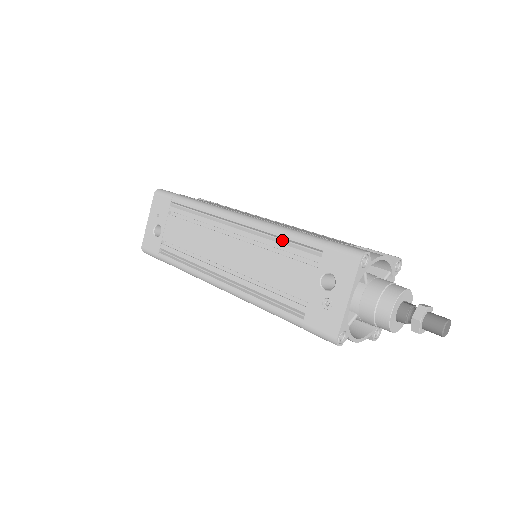
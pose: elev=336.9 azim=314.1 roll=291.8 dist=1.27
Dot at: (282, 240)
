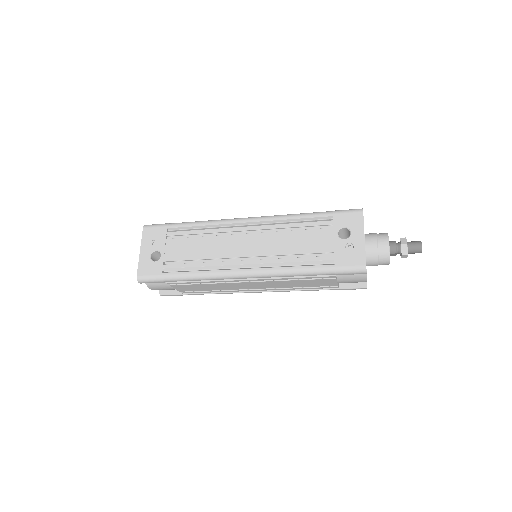
Dot at: (294, 222)
